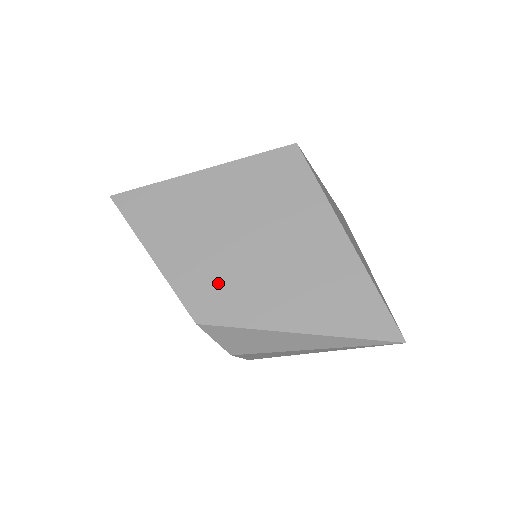
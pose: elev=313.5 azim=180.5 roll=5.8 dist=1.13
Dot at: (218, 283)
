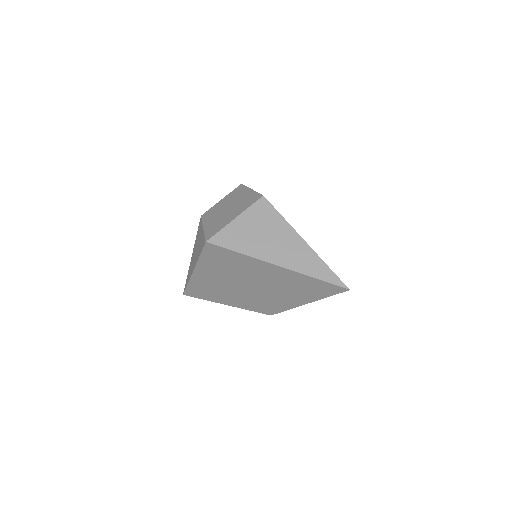
Dot at: (259, 302)
